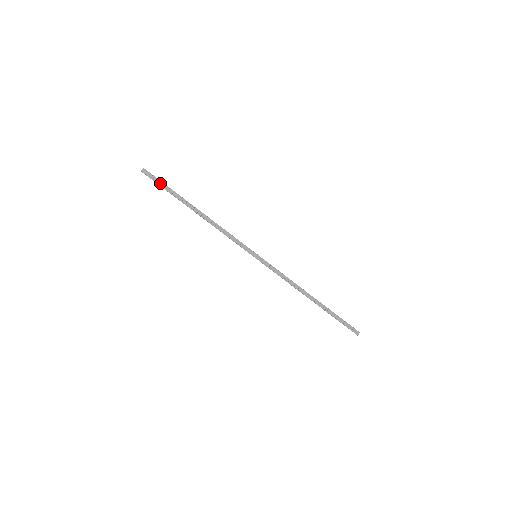
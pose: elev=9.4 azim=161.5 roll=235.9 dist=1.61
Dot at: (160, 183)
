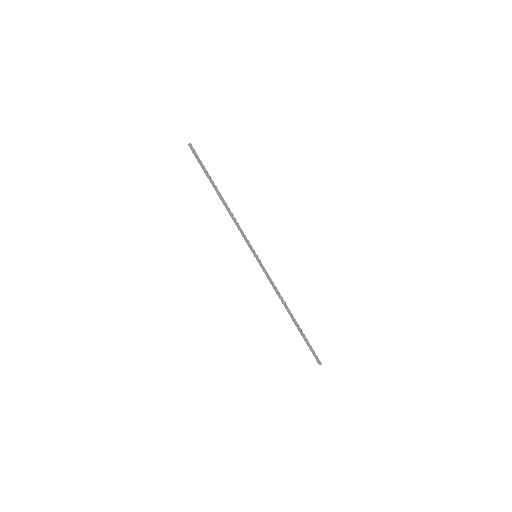
Dot at: (199, 161)
